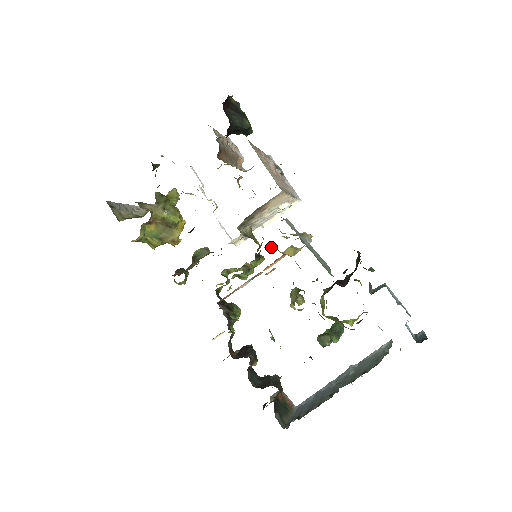
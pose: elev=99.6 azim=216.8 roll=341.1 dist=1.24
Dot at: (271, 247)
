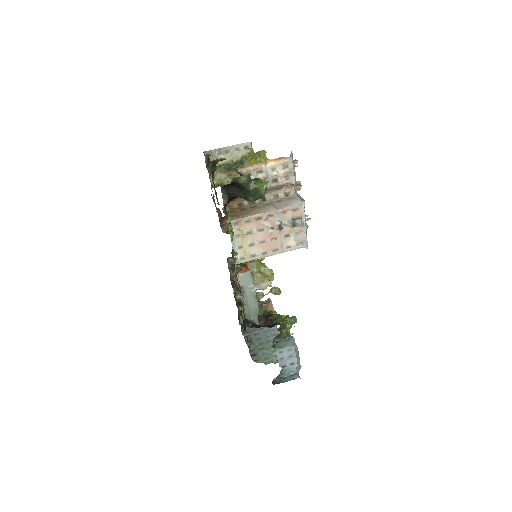
Dot at: occluded
